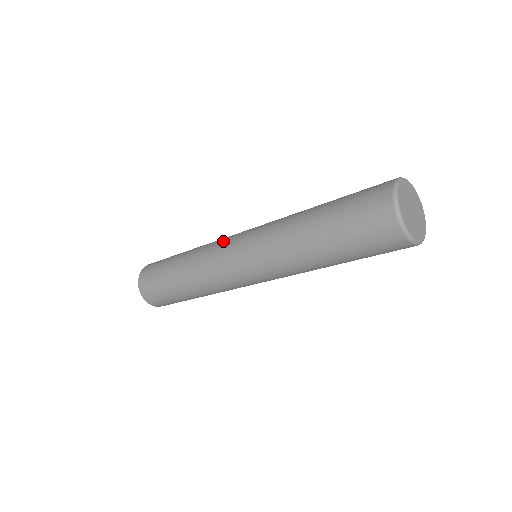
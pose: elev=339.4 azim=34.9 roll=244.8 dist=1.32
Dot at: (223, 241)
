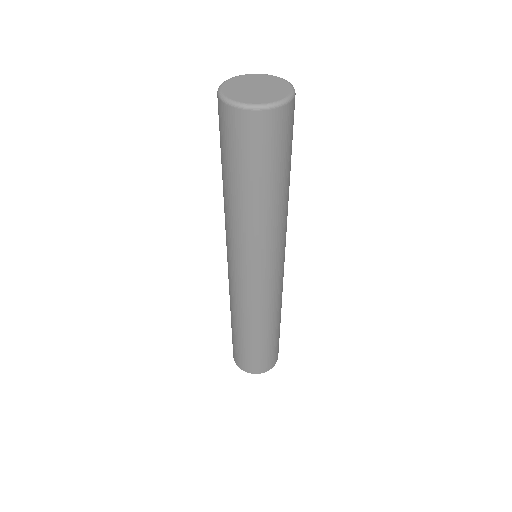
Dot at: occluded
